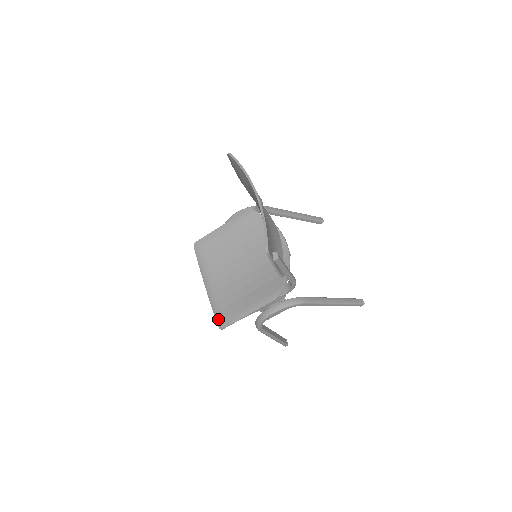
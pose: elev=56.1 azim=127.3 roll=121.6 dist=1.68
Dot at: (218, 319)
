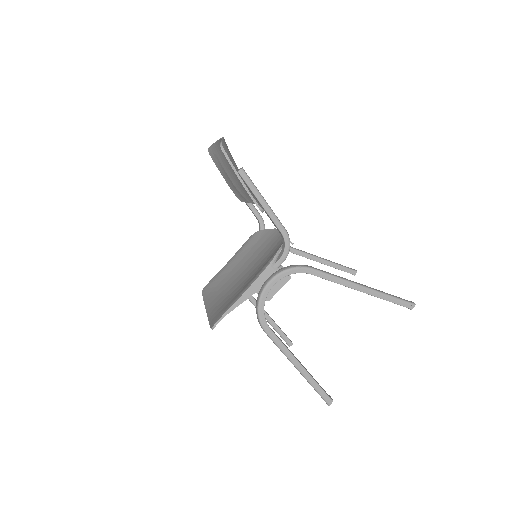
Dot at: (212, 323)
